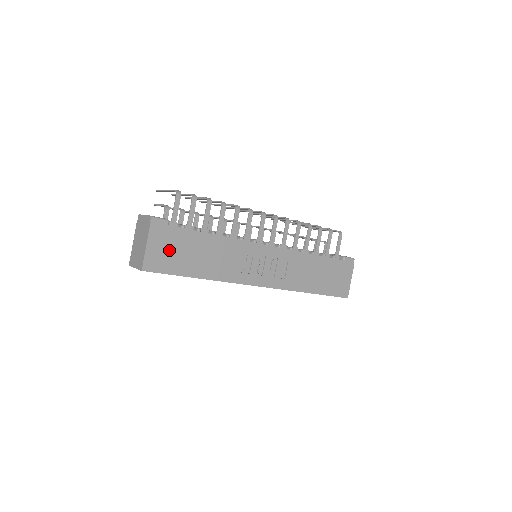
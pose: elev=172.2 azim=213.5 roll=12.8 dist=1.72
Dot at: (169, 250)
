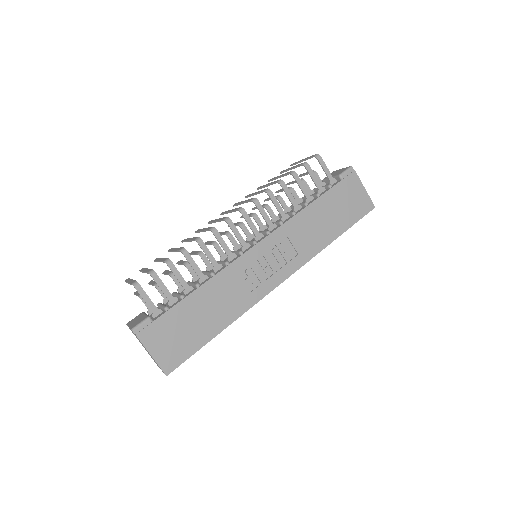
Dot at: (173, 339)
